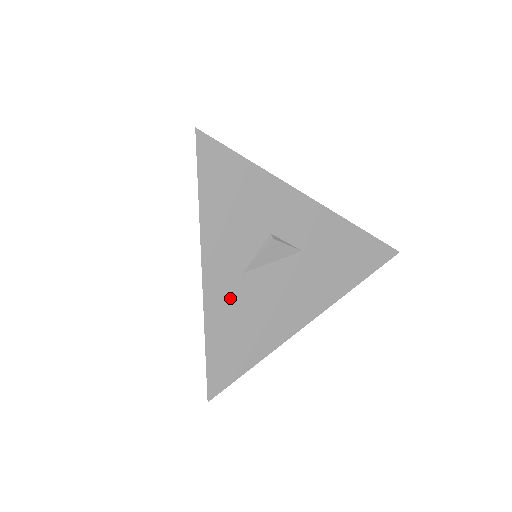
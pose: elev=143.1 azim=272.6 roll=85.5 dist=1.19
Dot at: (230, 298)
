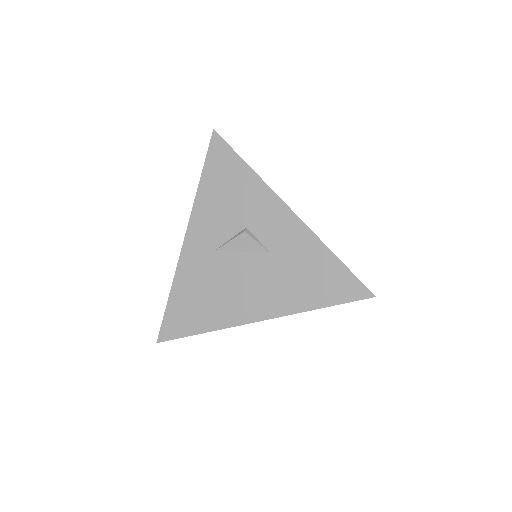
Dot at: (199, 267)
